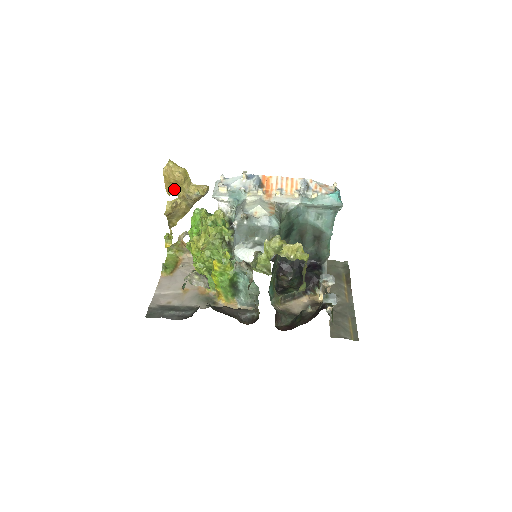
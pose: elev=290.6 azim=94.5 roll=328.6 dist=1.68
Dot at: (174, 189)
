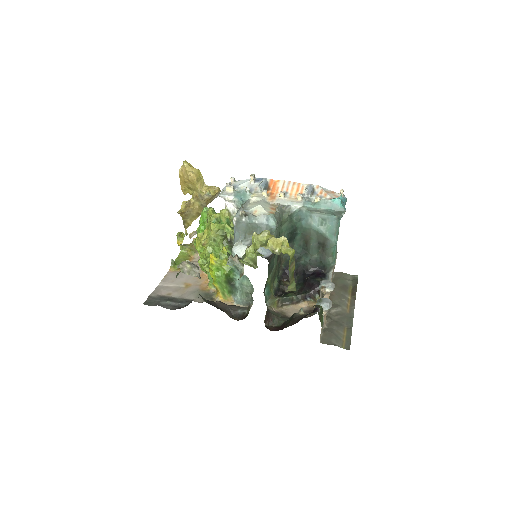
Dot at: (189, 189)
